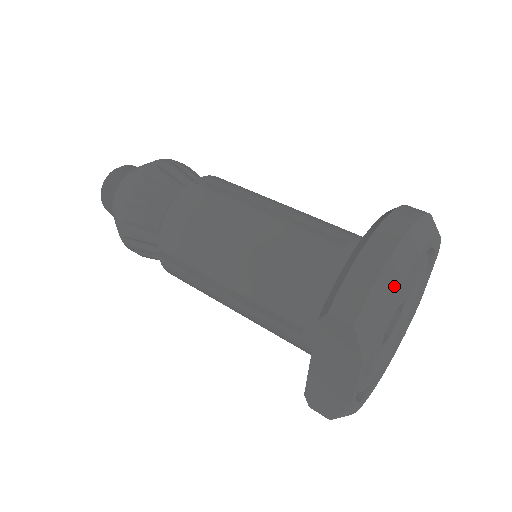
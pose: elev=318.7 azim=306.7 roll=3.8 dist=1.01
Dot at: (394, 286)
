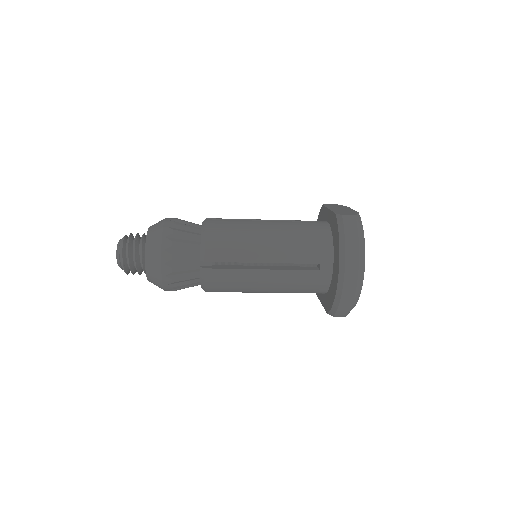
Dot at: occluded
